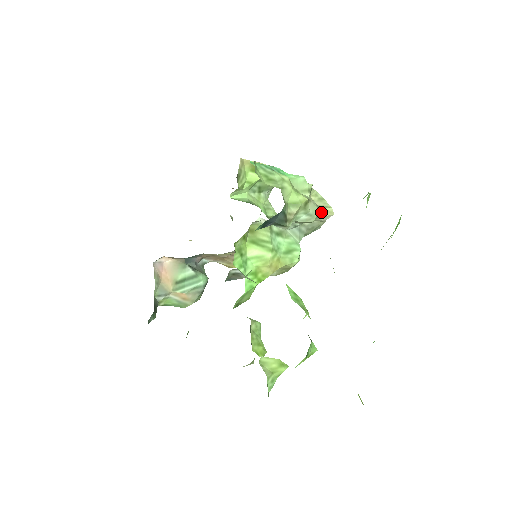
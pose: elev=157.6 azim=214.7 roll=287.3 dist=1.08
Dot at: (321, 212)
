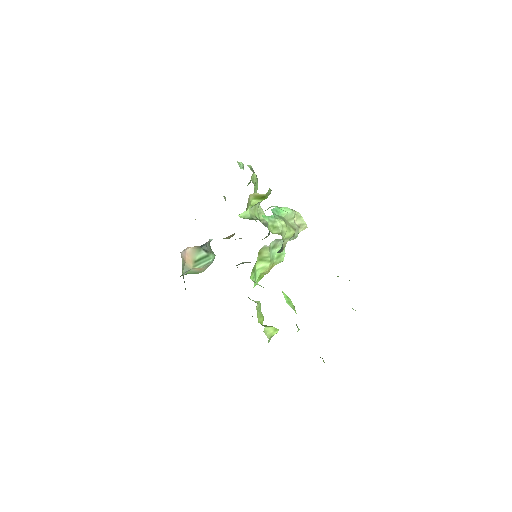
Dot at: (300, 229)
